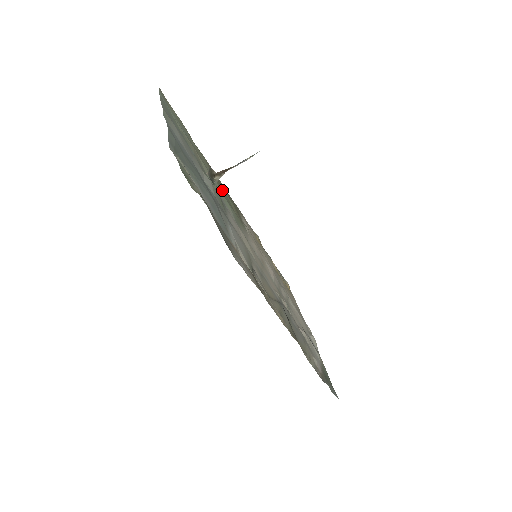
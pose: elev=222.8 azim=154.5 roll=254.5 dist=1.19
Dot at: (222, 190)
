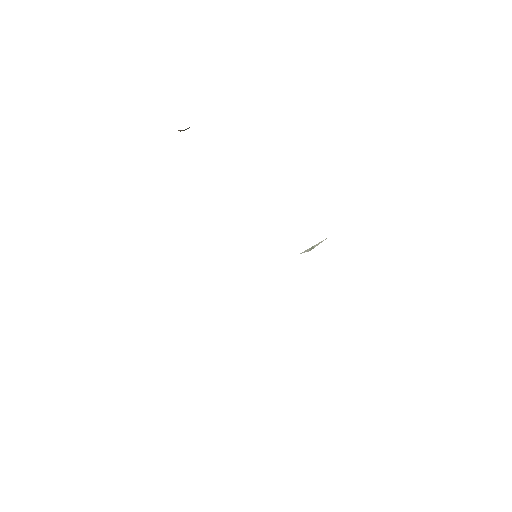
Dot at: occluded
